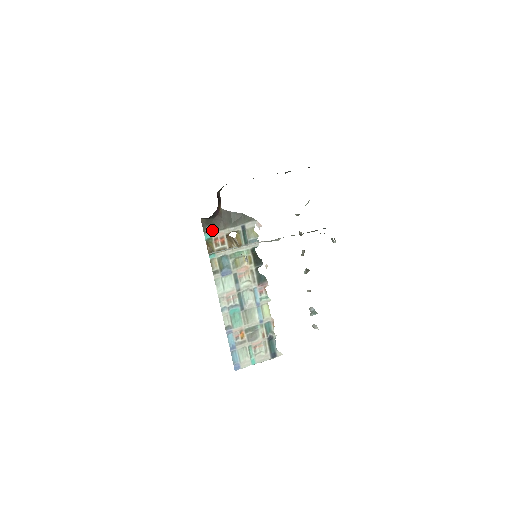
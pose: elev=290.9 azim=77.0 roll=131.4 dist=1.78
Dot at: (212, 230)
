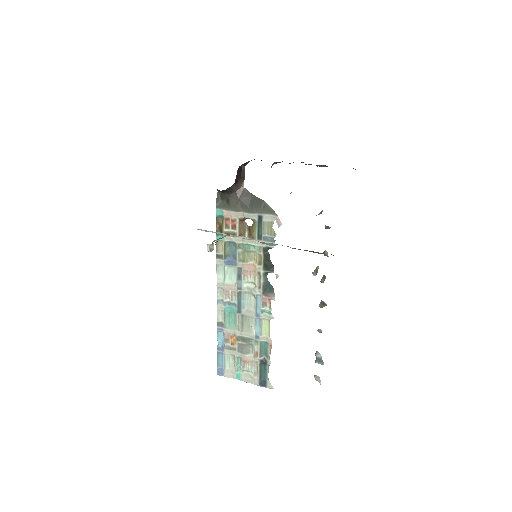
Dot at: (225, 207)
